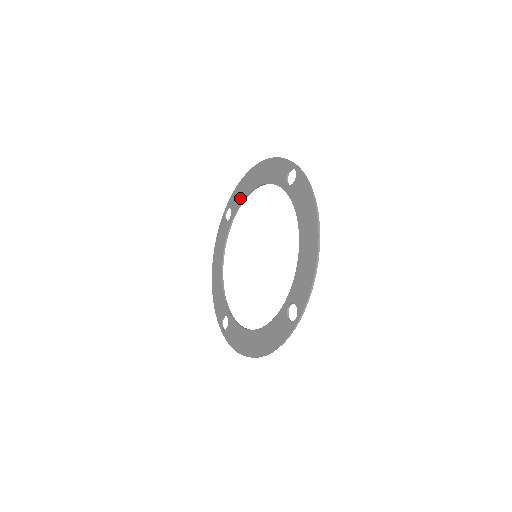
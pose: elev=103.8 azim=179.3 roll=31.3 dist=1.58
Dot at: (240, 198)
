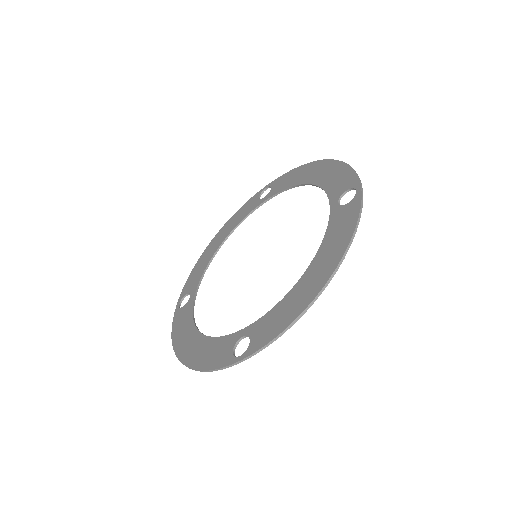
Dot at: (286, 184)
